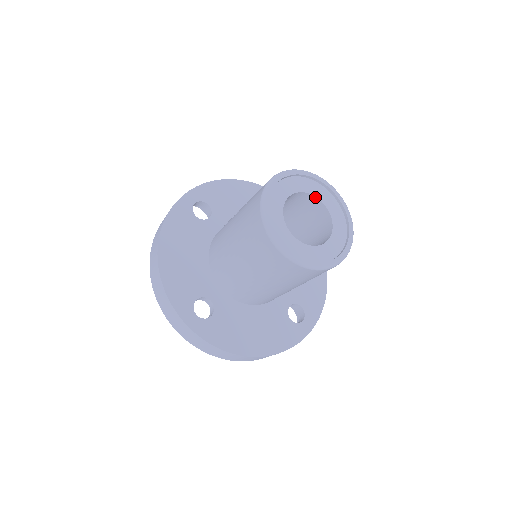
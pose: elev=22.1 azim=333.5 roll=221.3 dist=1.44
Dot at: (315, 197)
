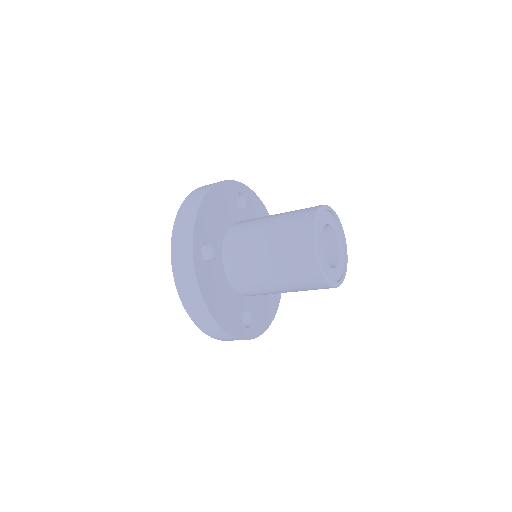
Dot at: (337, 241)
